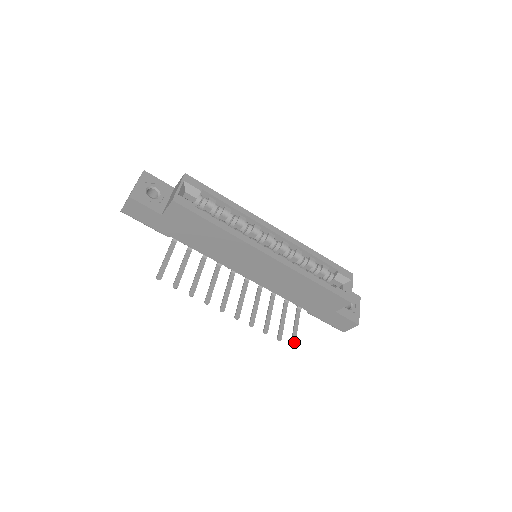
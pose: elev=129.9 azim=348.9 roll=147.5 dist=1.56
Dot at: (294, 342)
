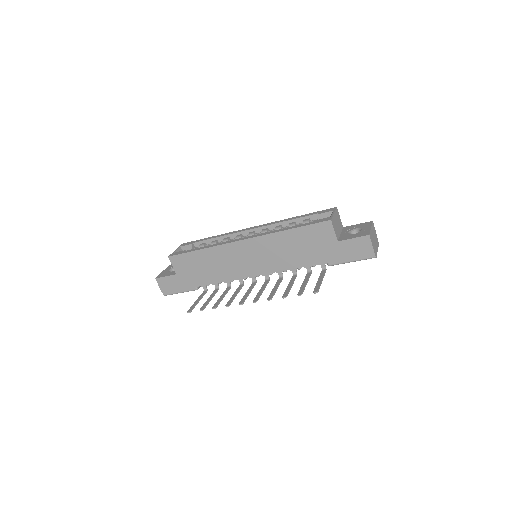
Dot at: (317, 289)
